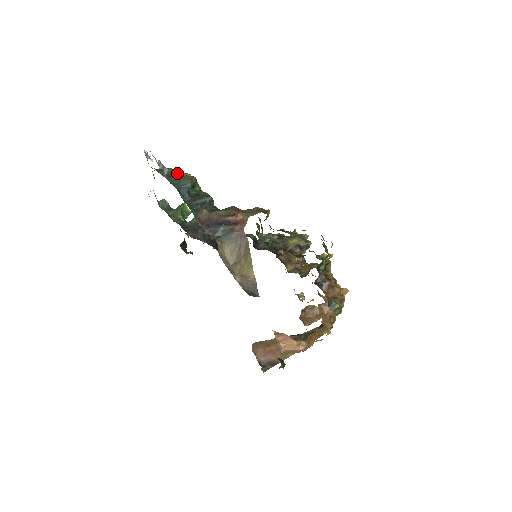
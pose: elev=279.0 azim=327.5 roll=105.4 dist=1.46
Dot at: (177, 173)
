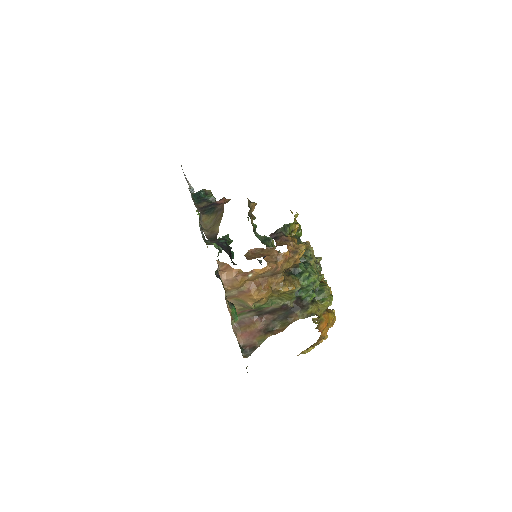
Dot at: occluded
